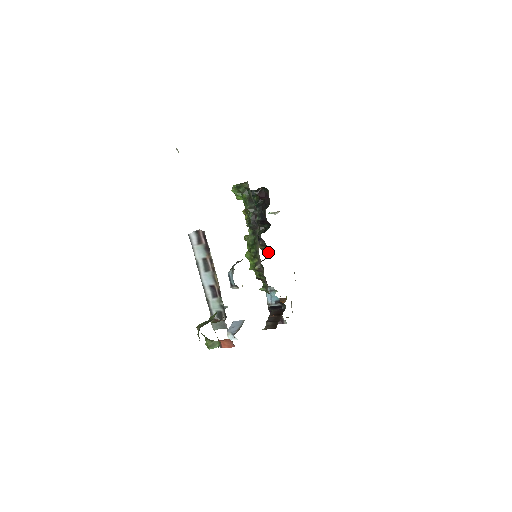
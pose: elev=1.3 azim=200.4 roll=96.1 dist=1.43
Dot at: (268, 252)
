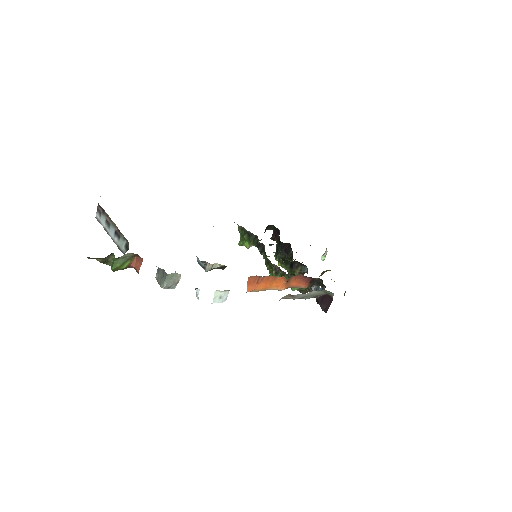
Dot at: (306, 268)
